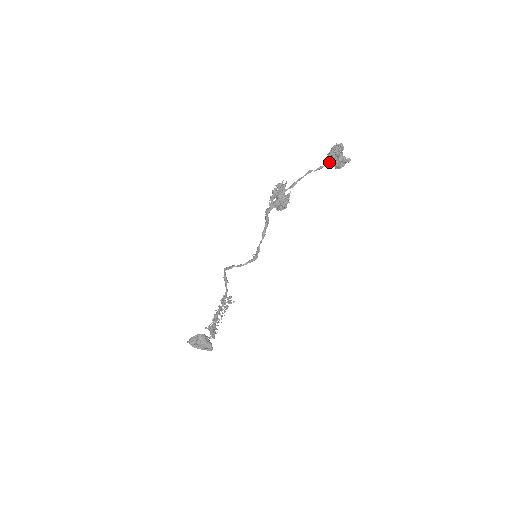
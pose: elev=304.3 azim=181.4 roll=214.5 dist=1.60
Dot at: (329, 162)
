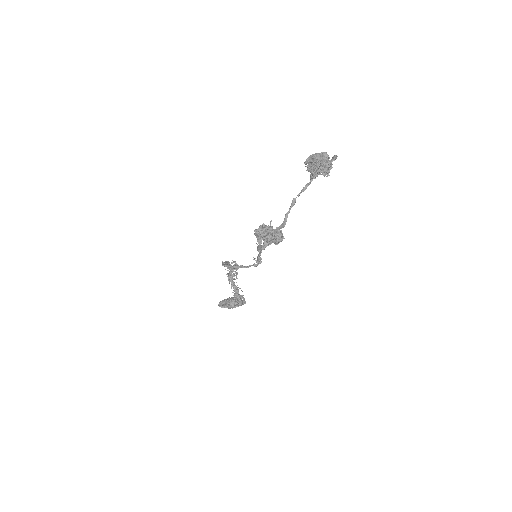
Dot at: (312, 178)
